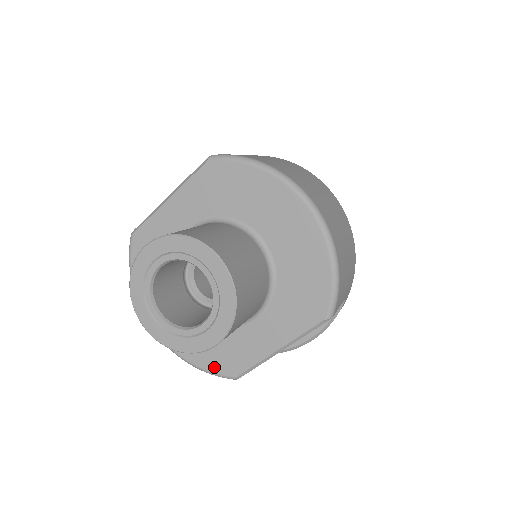
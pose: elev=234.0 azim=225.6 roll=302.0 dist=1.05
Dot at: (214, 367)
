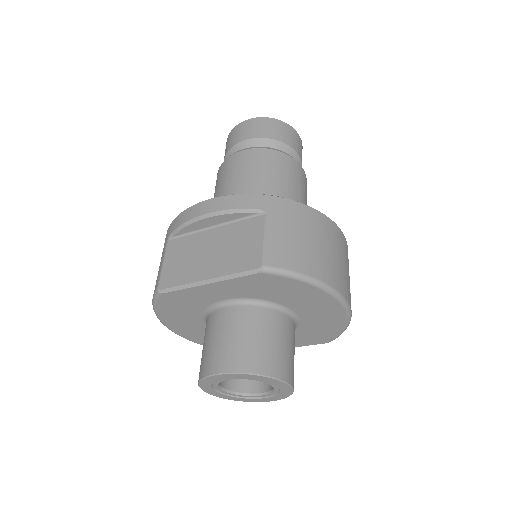
Dot at: occluded
